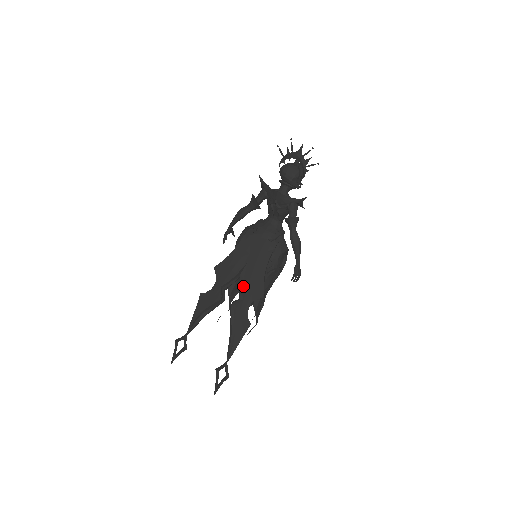
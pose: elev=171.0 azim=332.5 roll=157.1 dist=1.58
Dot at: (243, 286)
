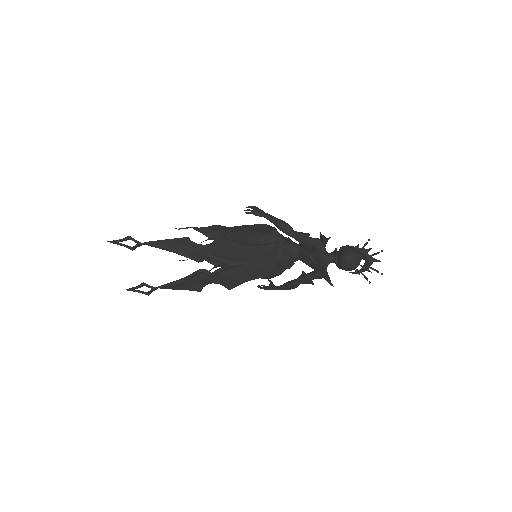
Dot at: (224, 271)
